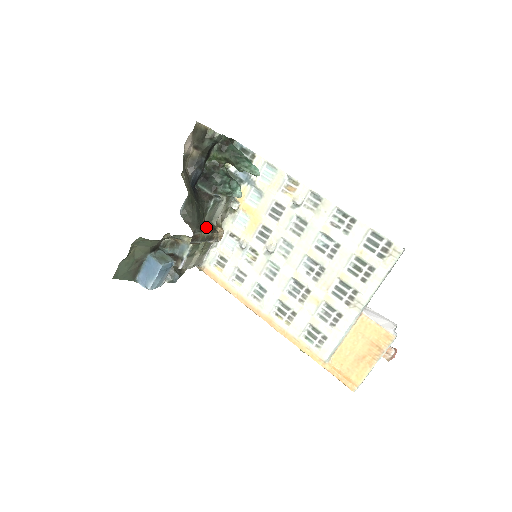
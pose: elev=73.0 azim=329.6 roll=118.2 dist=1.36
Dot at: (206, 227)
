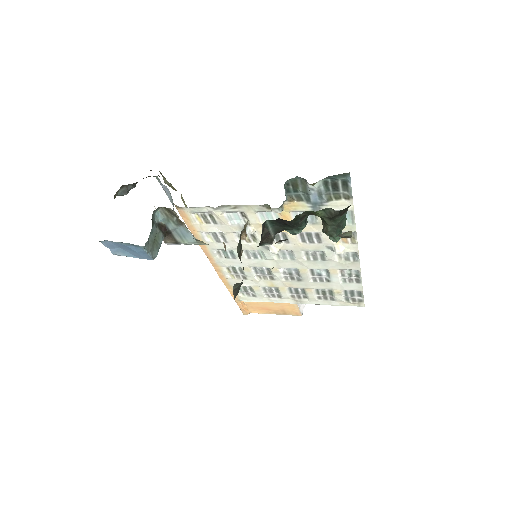
Dot at: occluded
